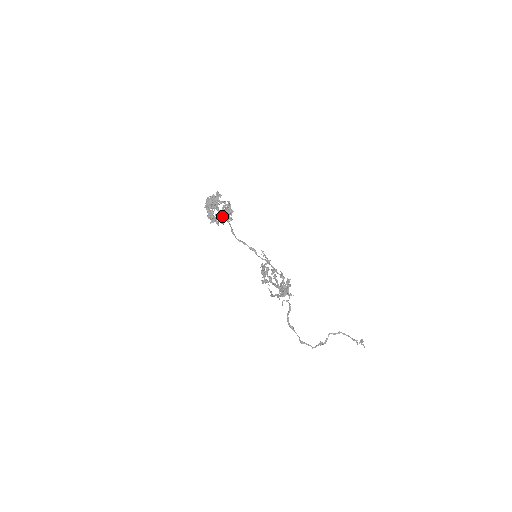
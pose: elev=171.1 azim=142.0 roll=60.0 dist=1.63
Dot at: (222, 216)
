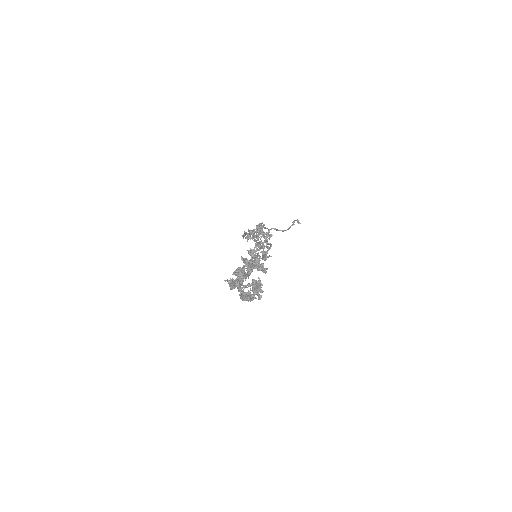
Dot at: (241, 297)
